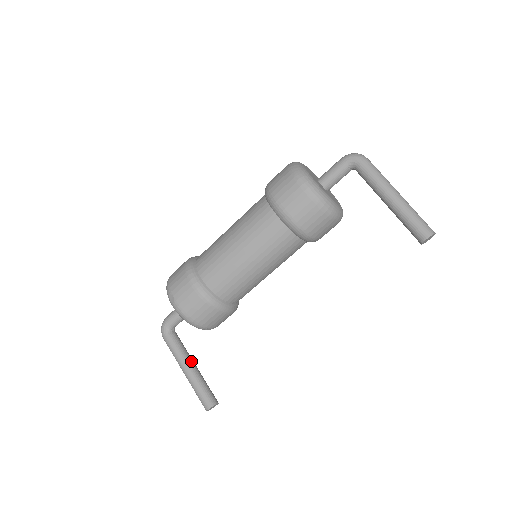
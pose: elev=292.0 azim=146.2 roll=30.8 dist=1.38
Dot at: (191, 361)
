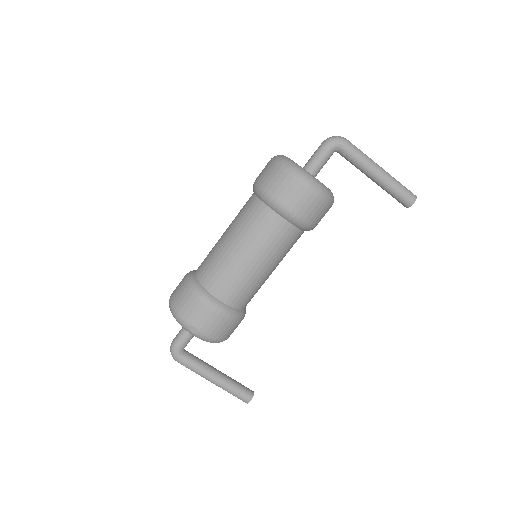
Dot at: (215, 370)
